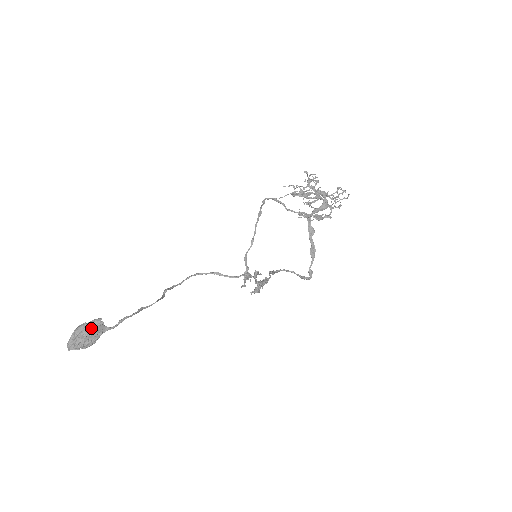
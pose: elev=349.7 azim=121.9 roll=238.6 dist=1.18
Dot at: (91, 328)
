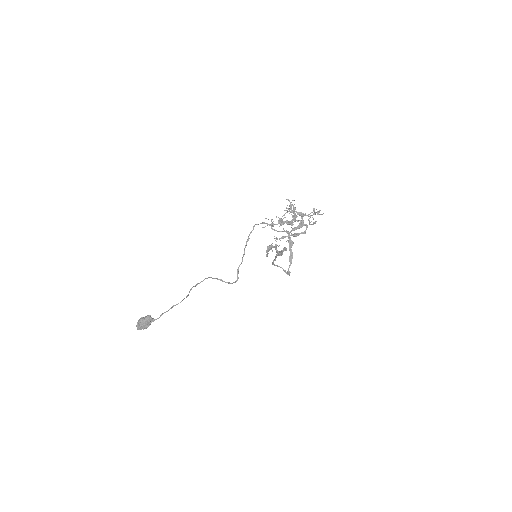
Dot at: (145, 321)
